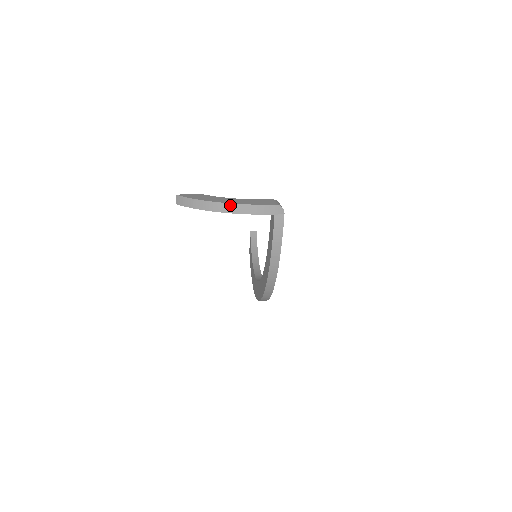
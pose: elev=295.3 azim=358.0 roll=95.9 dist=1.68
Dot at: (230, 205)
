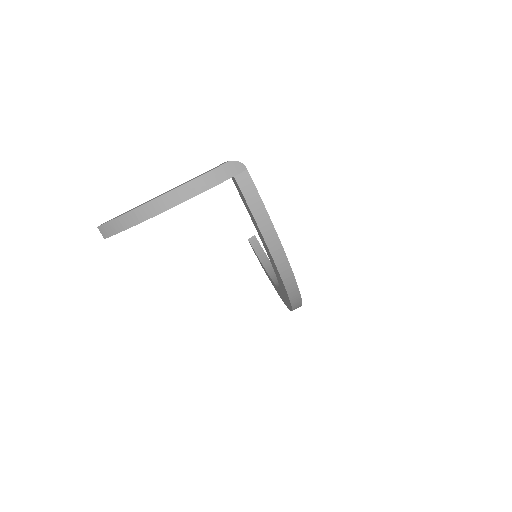
Dot at: (166, 196)
